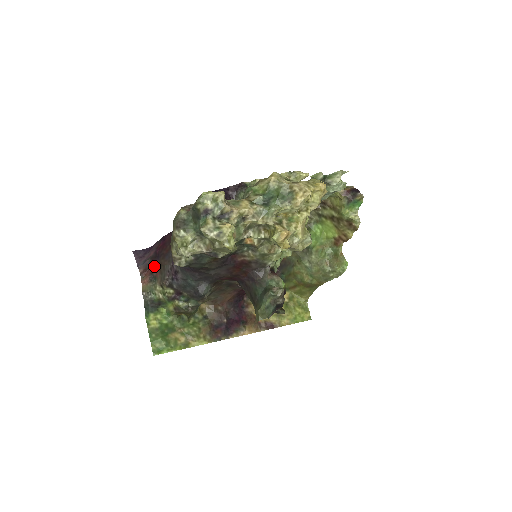
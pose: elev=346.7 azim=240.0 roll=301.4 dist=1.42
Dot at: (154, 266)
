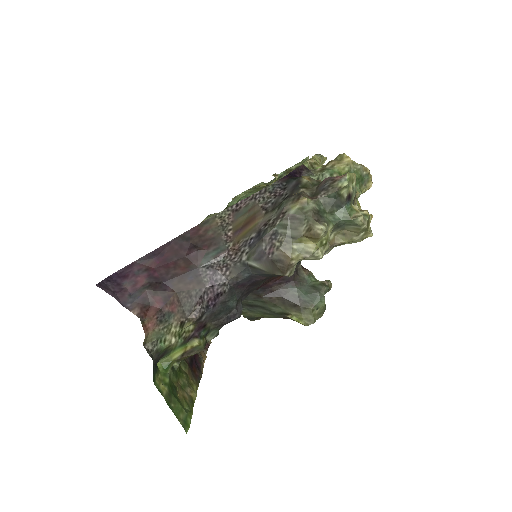
Dot at: (164, 297)
